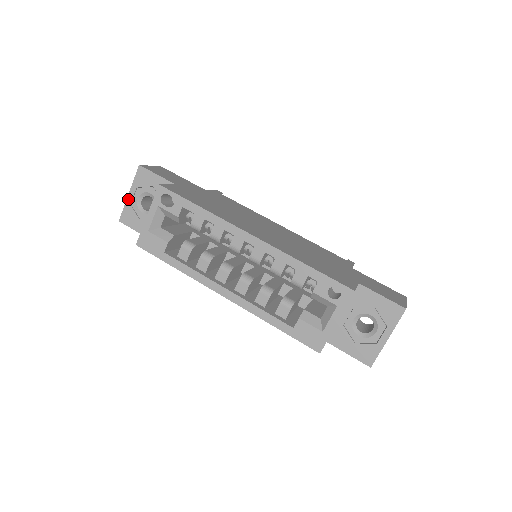
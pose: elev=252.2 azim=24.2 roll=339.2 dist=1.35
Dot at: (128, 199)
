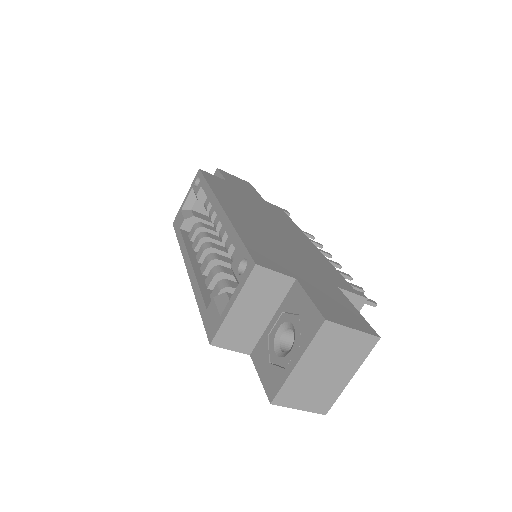
Dot at: occluded
